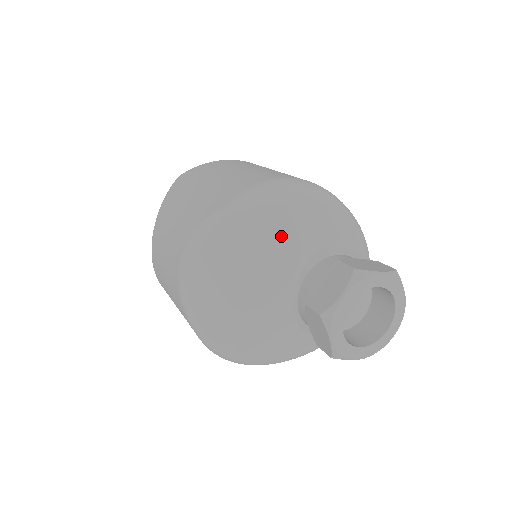
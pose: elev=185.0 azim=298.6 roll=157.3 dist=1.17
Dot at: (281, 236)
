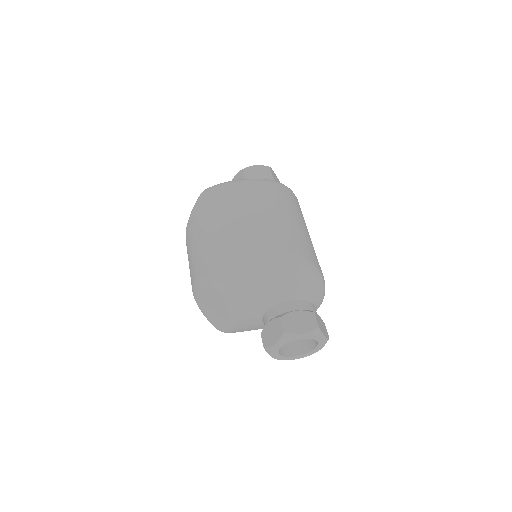
Dot at: (247, 296)
